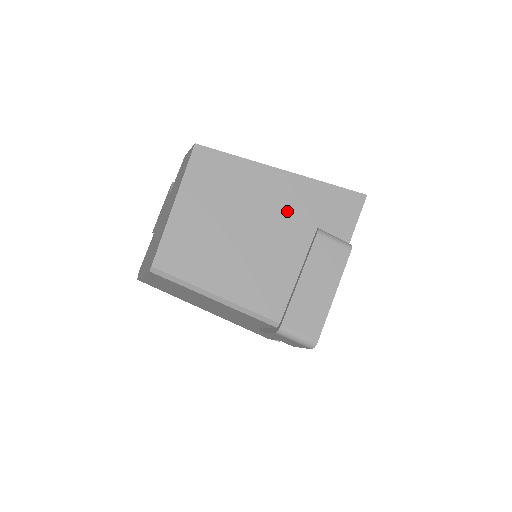
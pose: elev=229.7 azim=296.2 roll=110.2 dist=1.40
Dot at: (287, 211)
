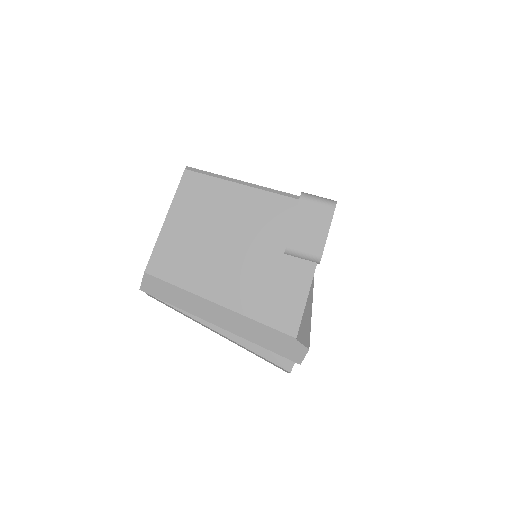
Dot at: occluded
